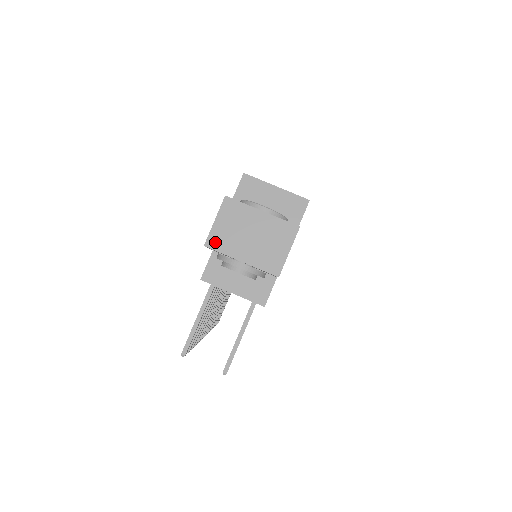
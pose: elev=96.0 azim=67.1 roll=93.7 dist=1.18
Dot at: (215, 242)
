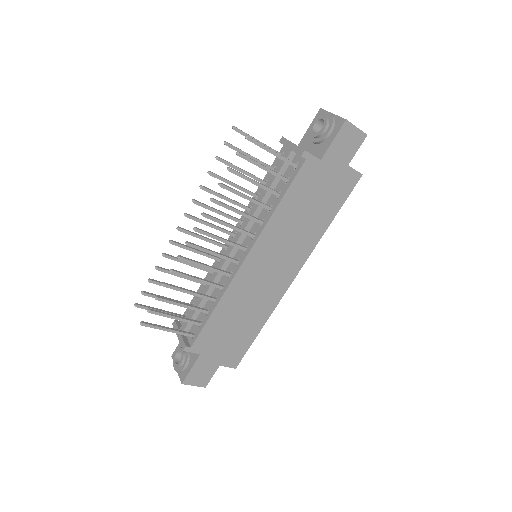
Dot at: occluded
